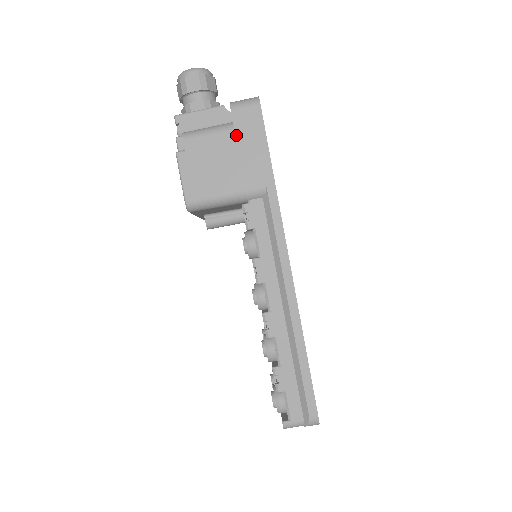
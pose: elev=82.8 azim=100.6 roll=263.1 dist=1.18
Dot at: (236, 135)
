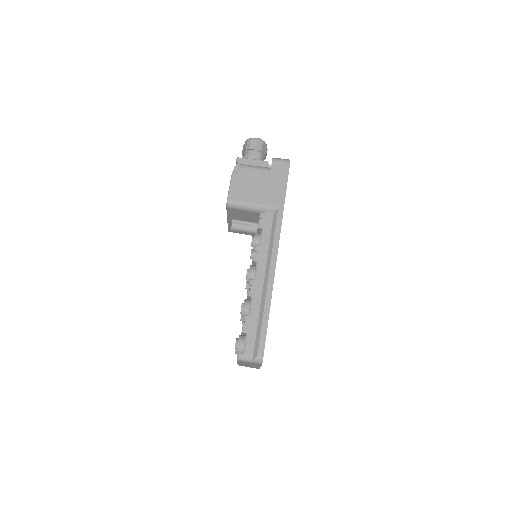
Dot at: (270, 174)
